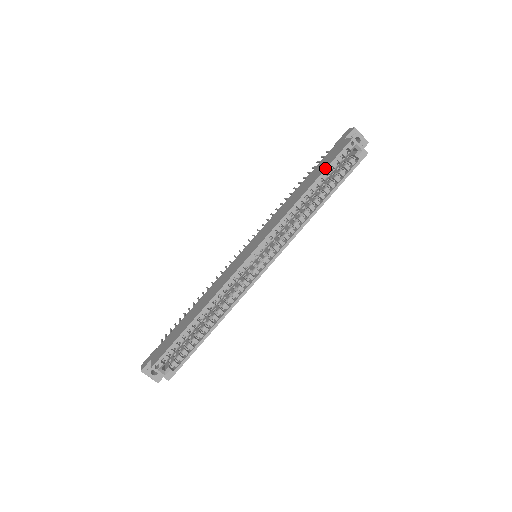
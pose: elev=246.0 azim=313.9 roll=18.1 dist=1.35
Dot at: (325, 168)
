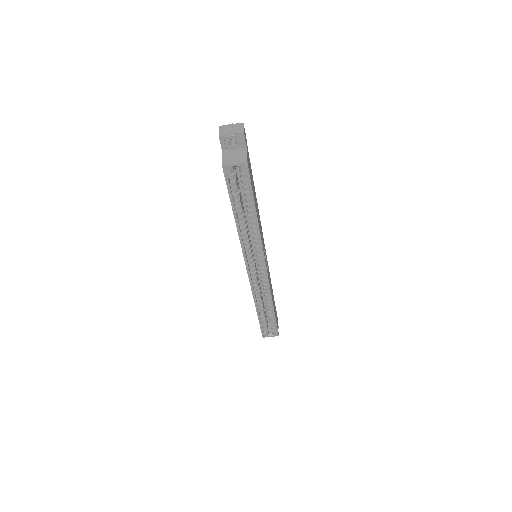
Dot at: occluded
